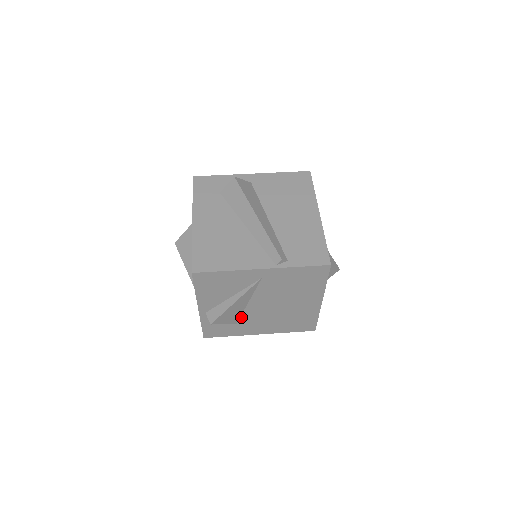
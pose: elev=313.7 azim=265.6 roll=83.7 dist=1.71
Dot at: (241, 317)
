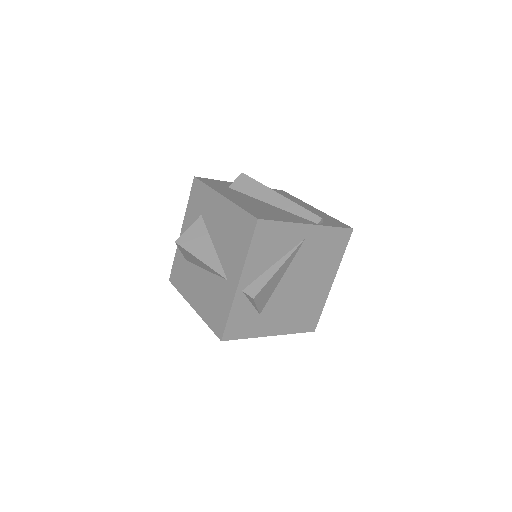
Dot at: (268, 302)
